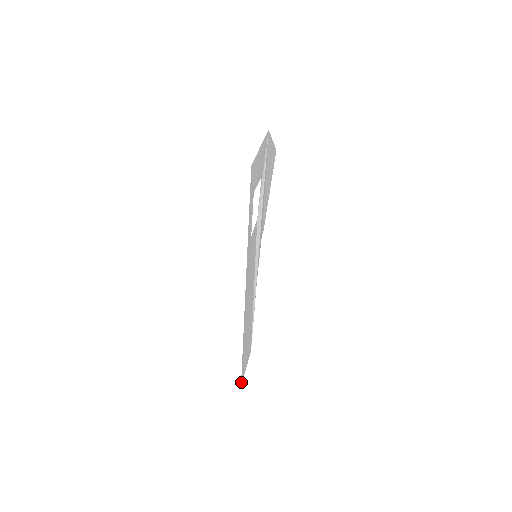
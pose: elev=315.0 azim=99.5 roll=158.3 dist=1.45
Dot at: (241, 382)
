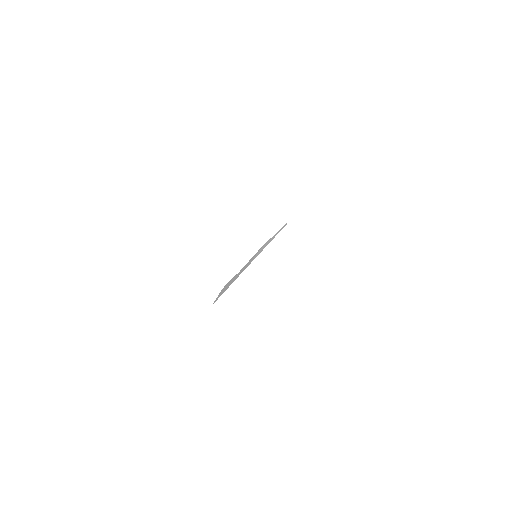
Dot at: occluded
